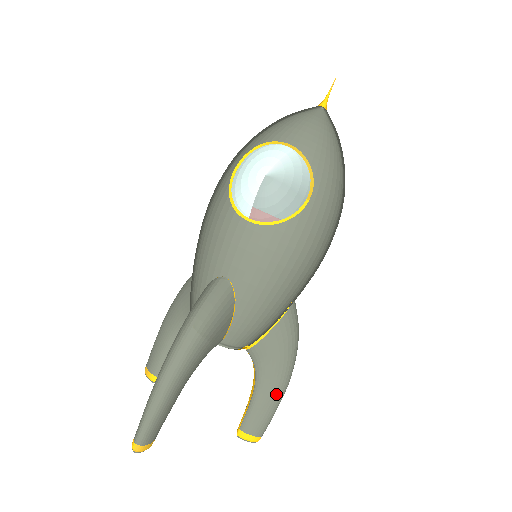
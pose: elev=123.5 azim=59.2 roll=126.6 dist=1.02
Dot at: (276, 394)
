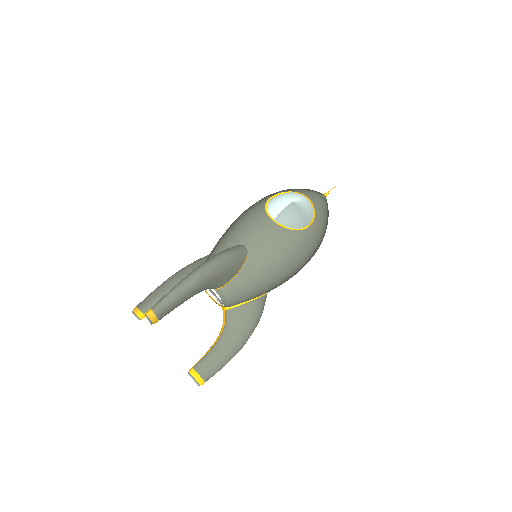
Dot at: (230, 352)
